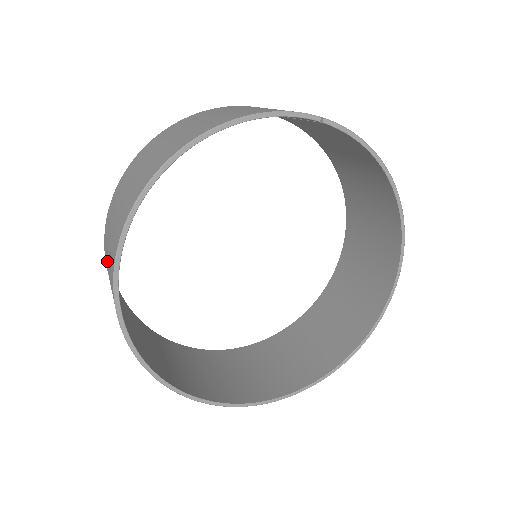
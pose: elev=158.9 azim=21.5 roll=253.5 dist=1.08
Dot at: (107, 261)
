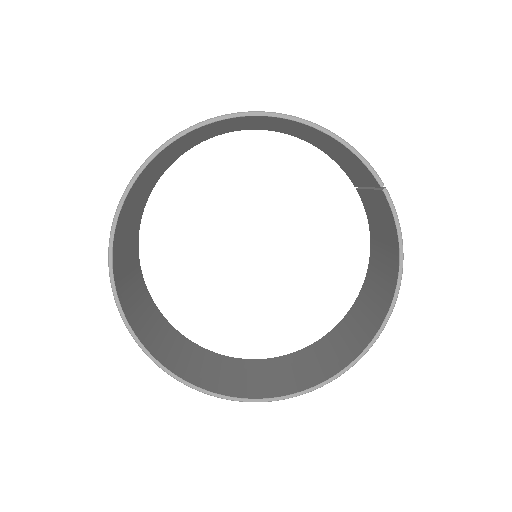
Dot at: occluded
